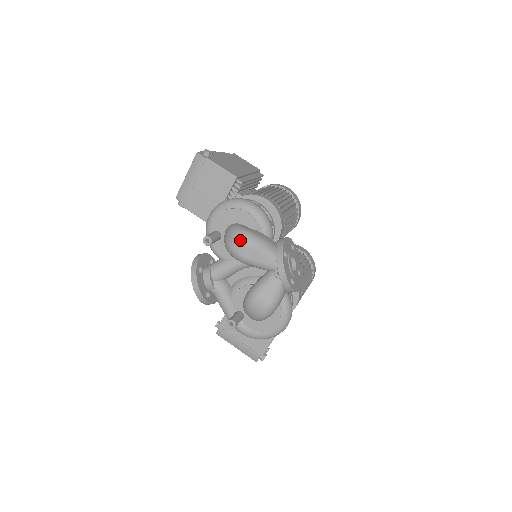
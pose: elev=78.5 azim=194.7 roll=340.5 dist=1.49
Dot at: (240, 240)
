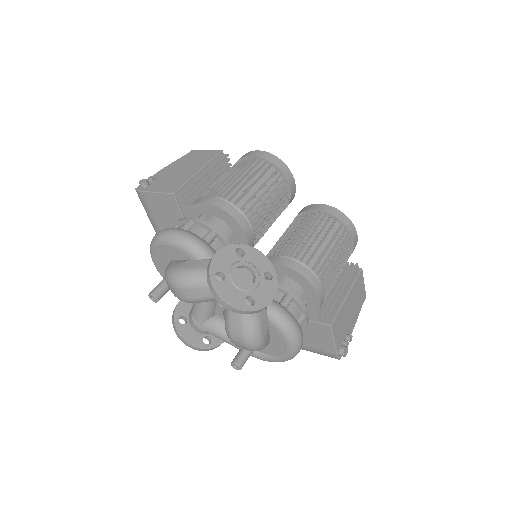
Dot at: (171, 285)
